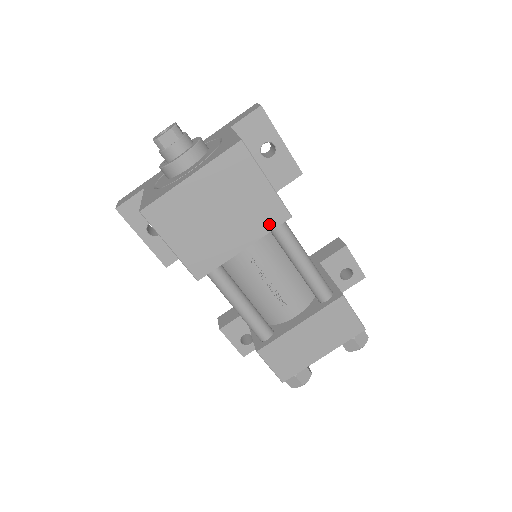
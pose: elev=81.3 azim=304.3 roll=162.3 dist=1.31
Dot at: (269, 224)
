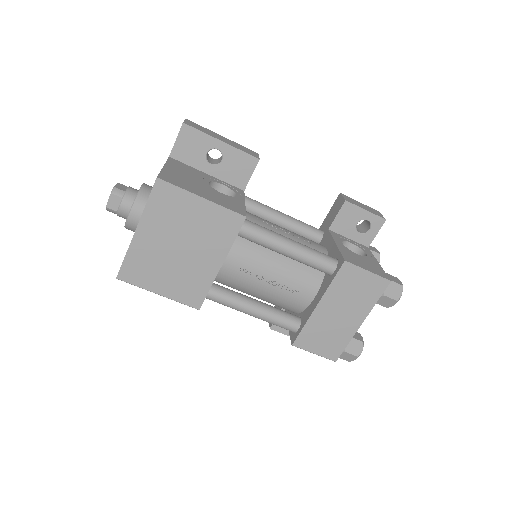
Dot at: (229, 234)
